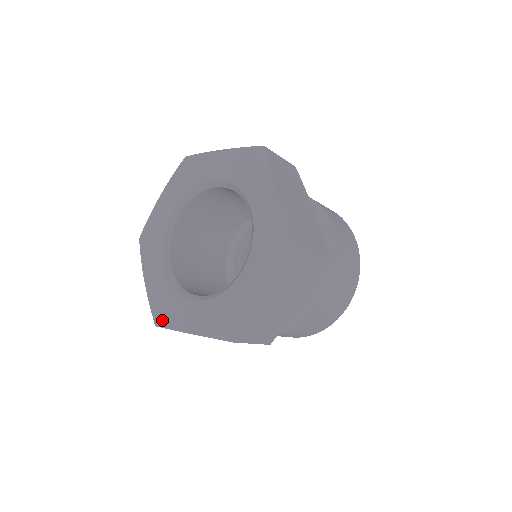
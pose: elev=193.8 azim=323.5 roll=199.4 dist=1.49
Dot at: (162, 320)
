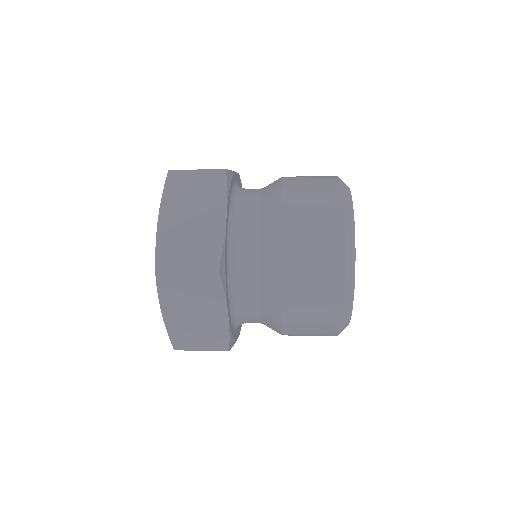
Dot at: occluded
